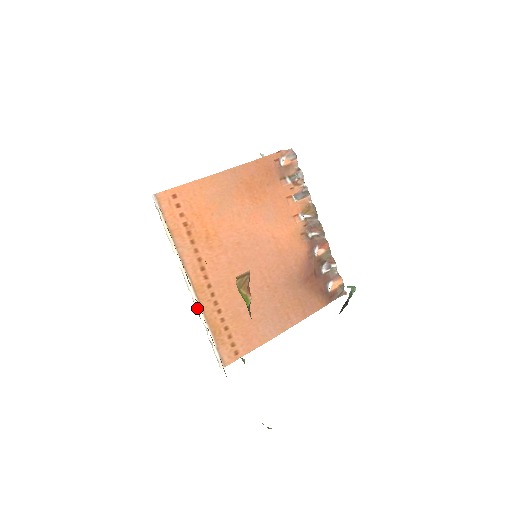
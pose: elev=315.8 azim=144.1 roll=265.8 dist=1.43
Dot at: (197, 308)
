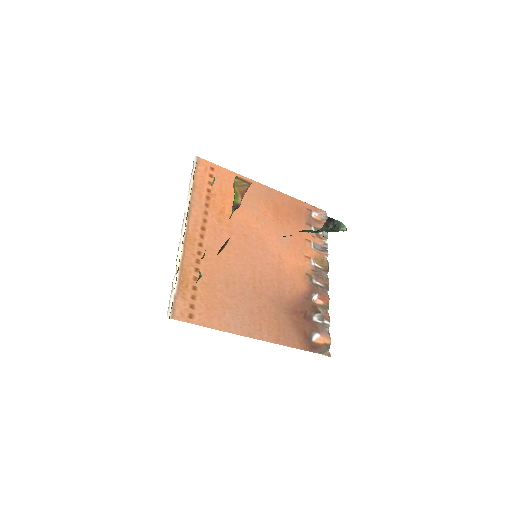
Dot at: (179, 251)
